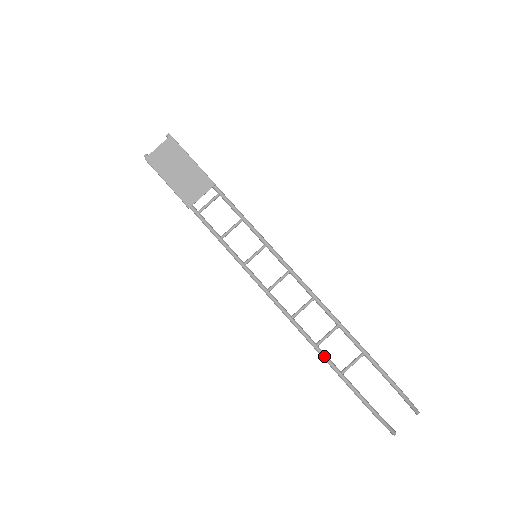
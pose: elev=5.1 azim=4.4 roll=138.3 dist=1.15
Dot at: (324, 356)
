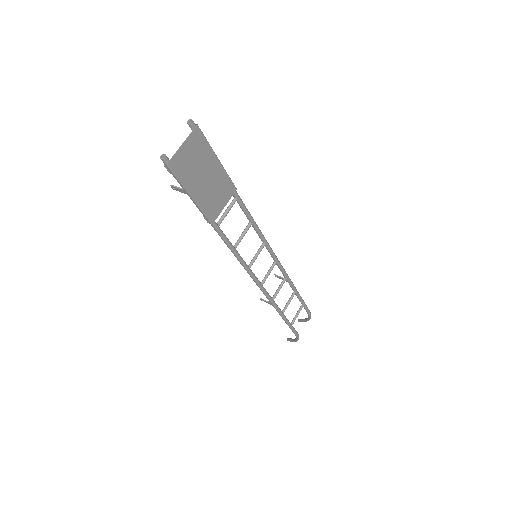
Dot at: (286, 319)
